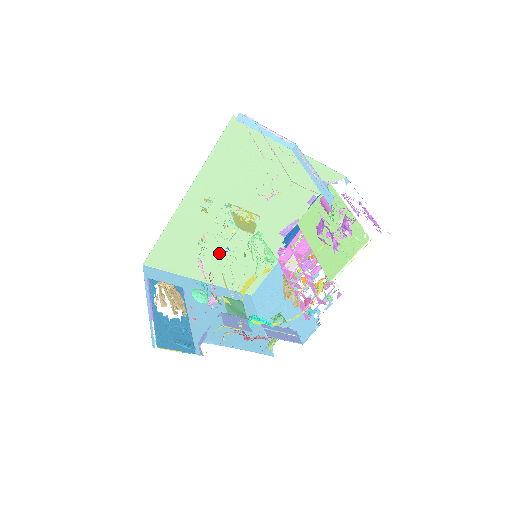
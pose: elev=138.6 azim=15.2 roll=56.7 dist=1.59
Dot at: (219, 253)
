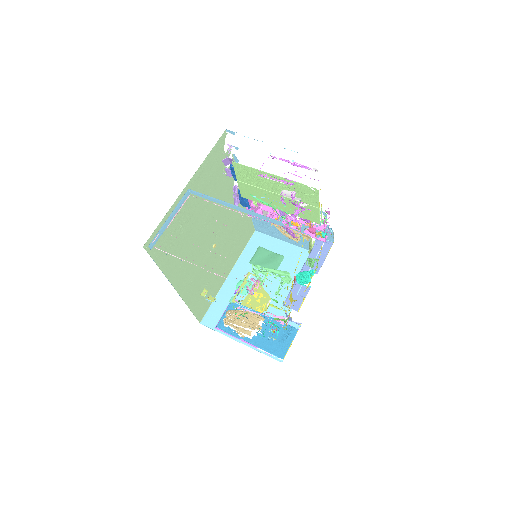
Dot at: (220, 259)
